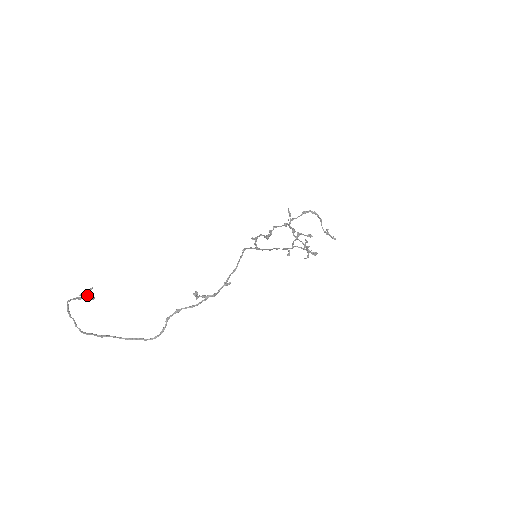
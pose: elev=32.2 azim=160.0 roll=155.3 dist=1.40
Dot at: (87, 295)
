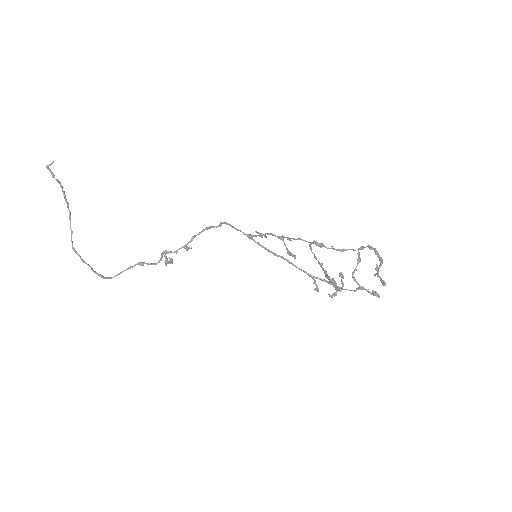
Dot at: occluded
